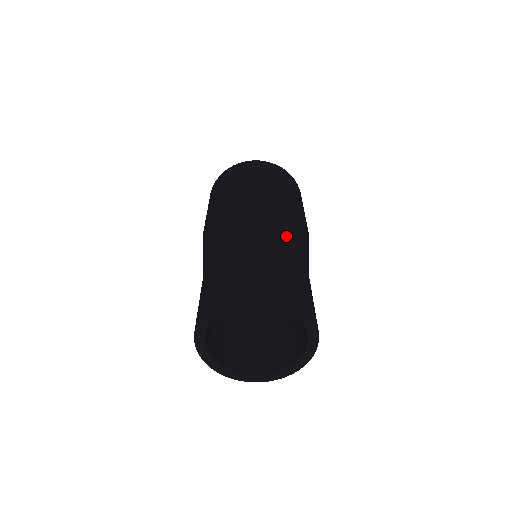
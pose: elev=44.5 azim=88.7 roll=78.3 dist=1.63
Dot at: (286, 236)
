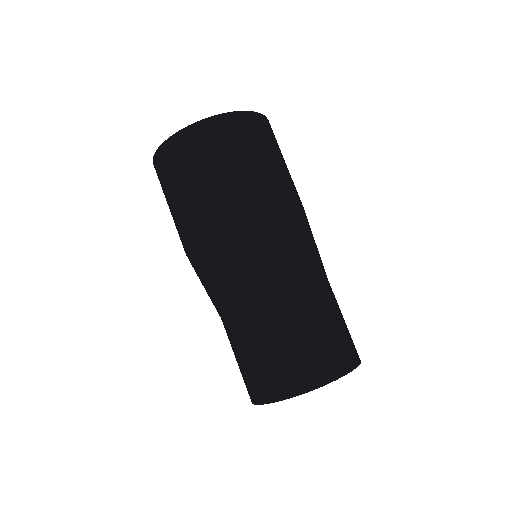
Dot at: (267, 283)
